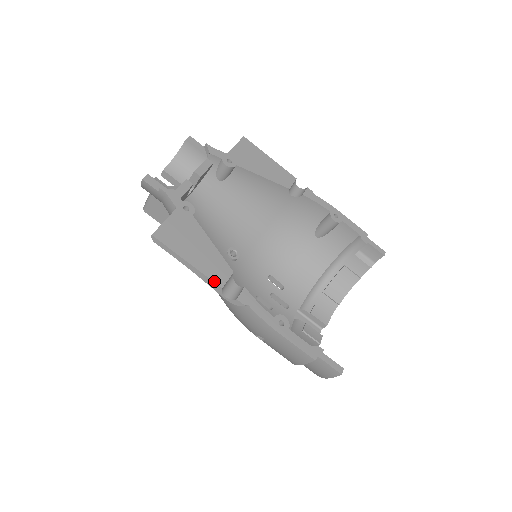
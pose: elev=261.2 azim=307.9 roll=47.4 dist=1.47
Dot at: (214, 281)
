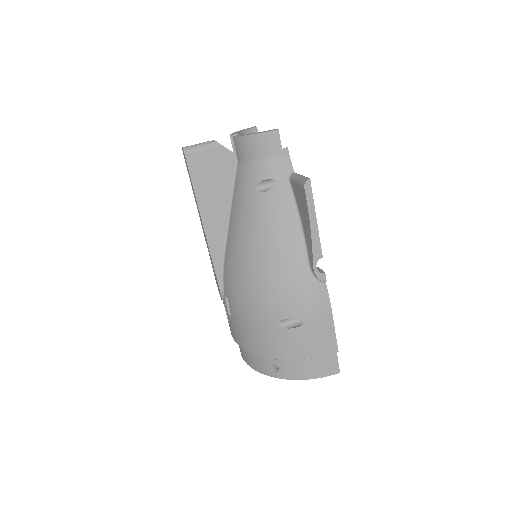
Dot at: occluded
